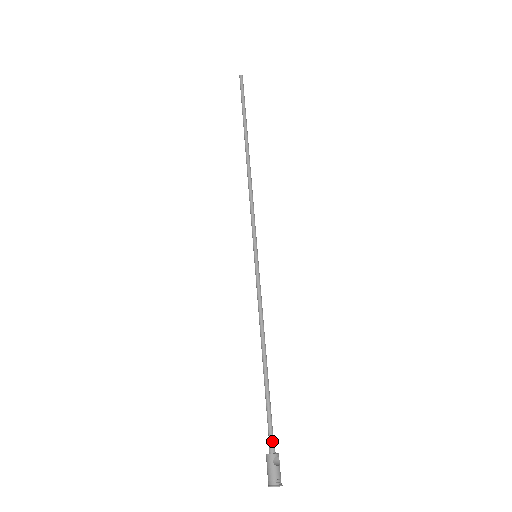
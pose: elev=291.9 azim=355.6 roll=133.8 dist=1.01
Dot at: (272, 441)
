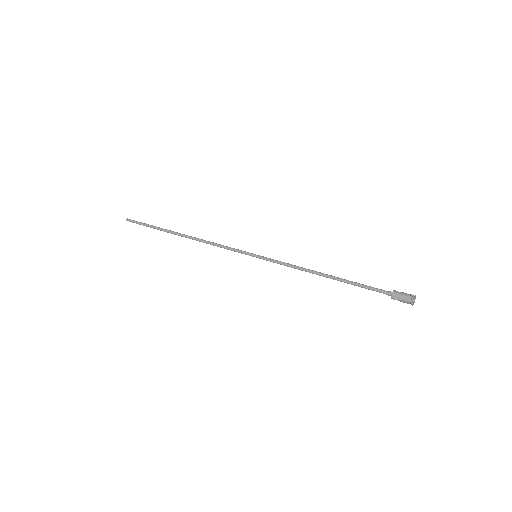
Dot at: (384, 290)
